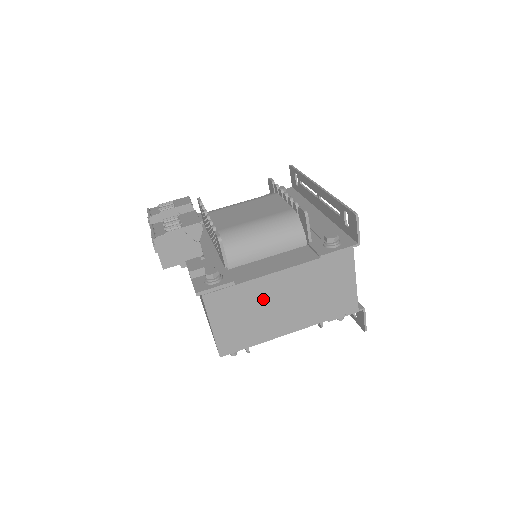
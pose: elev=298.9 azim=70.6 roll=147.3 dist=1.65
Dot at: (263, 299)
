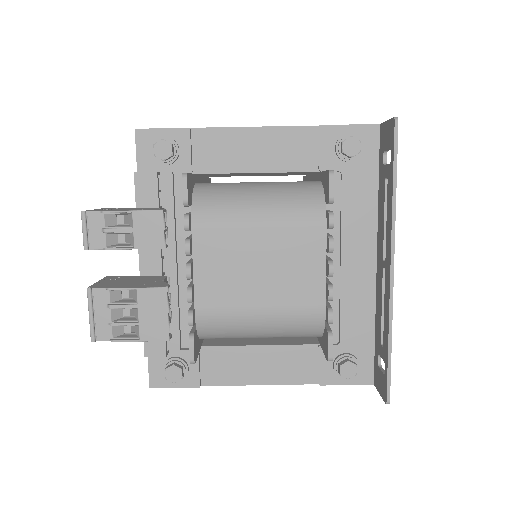
Dot at: occluded
